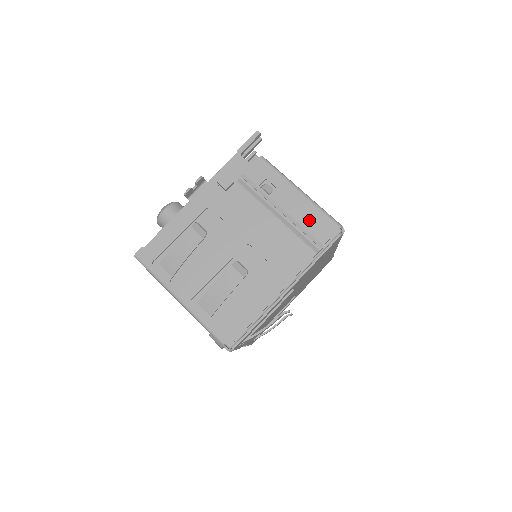
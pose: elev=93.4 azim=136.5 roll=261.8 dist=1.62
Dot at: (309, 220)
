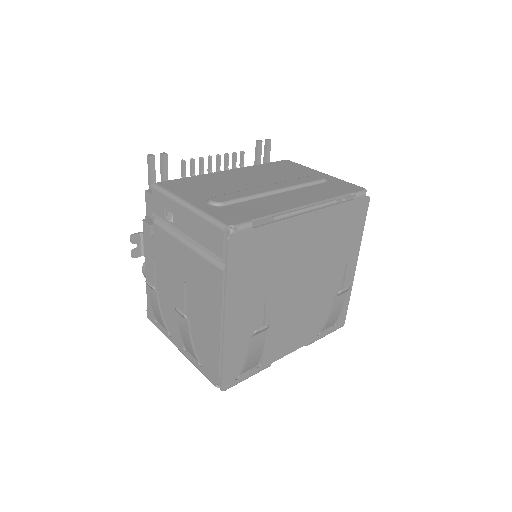
Dot at: (202, 235)
